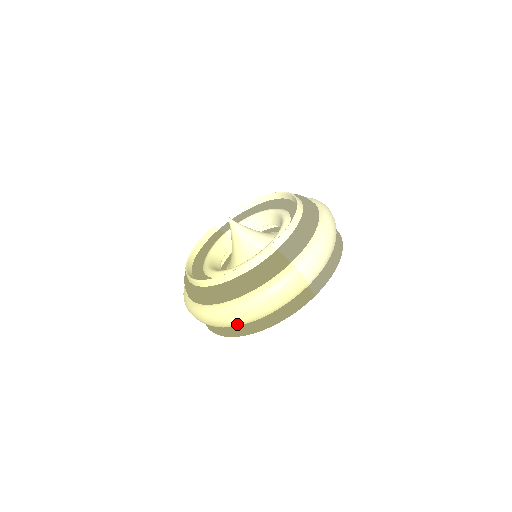
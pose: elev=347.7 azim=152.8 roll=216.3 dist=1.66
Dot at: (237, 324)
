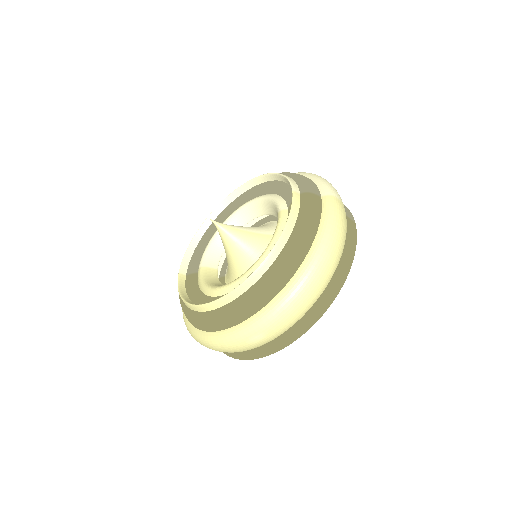
Dot at: (322, 289)
